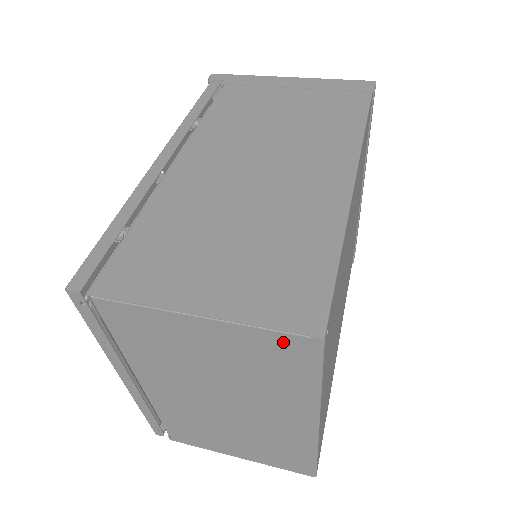
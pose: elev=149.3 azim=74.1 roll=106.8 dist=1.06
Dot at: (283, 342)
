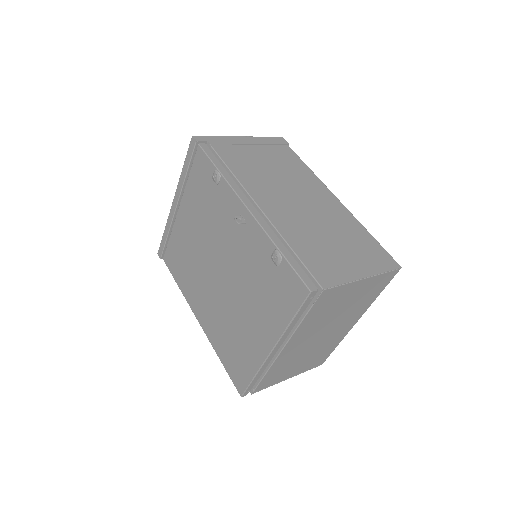
Dot at: (386, 277)
